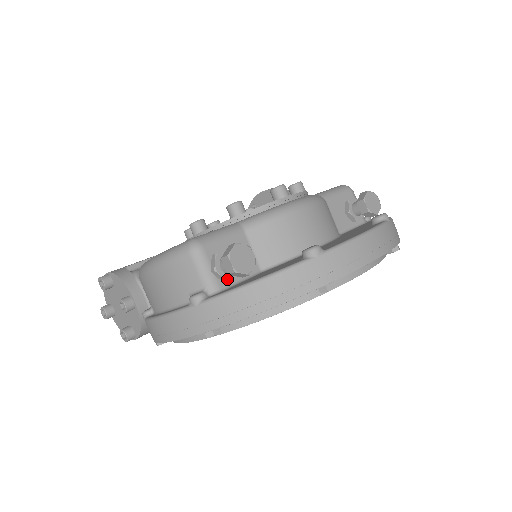
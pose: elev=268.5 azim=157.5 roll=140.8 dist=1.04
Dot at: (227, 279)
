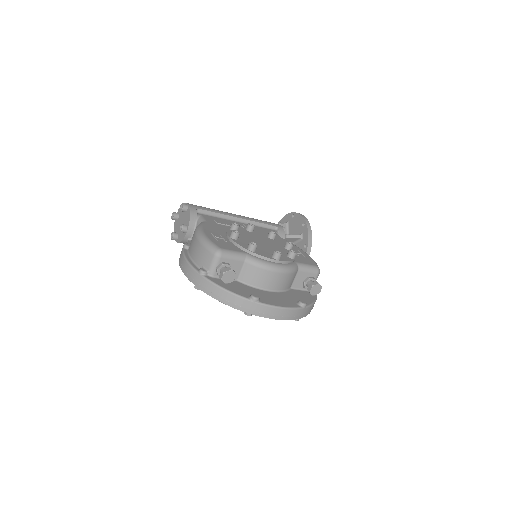
Dot at: occluded
